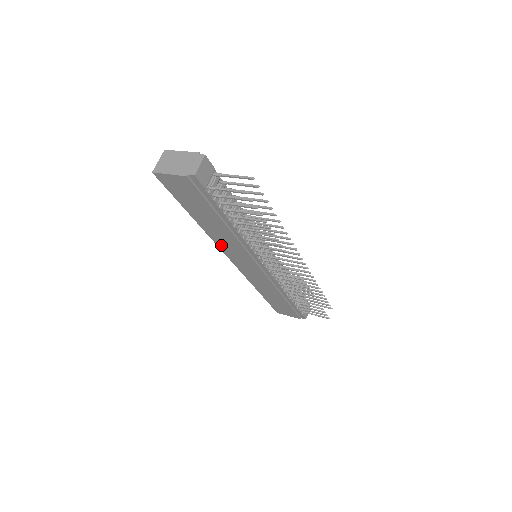
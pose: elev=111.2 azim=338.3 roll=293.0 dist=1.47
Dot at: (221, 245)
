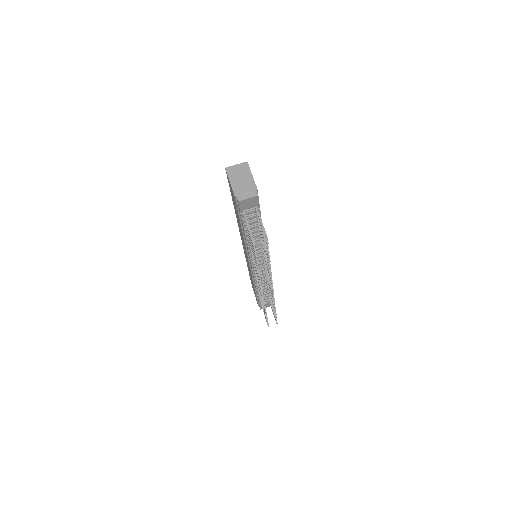
Dot at: occluded
